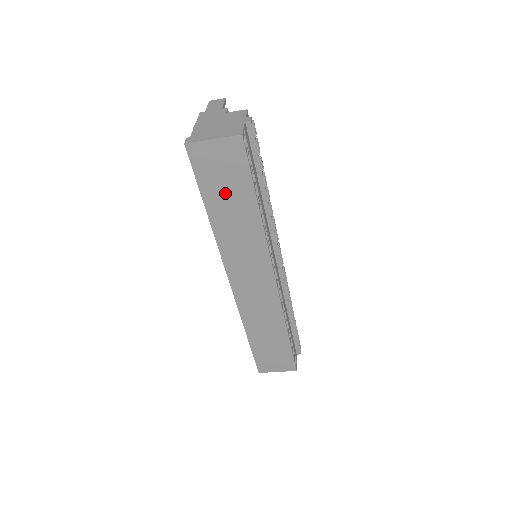
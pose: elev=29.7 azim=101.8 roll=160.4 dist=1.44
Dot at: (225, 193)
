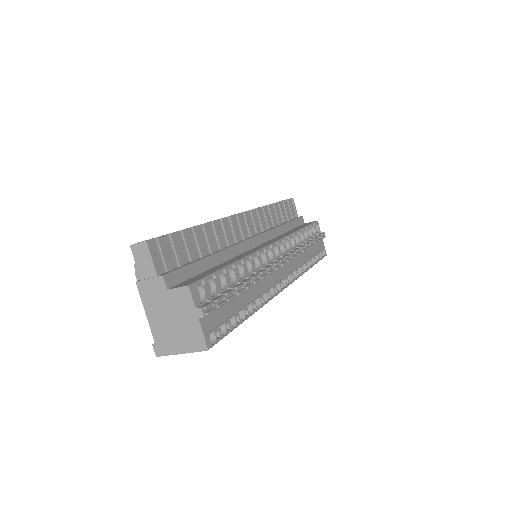
Dot at: occluded
